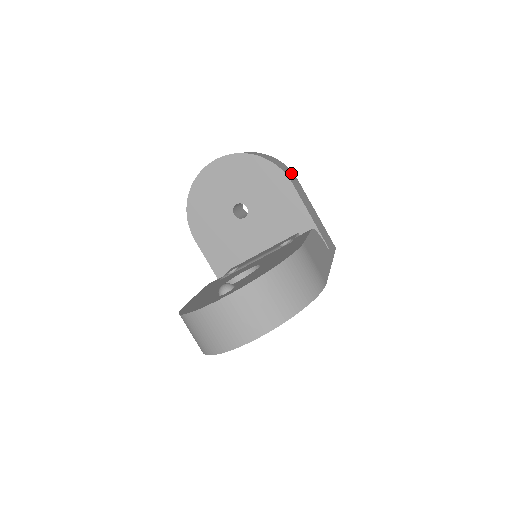
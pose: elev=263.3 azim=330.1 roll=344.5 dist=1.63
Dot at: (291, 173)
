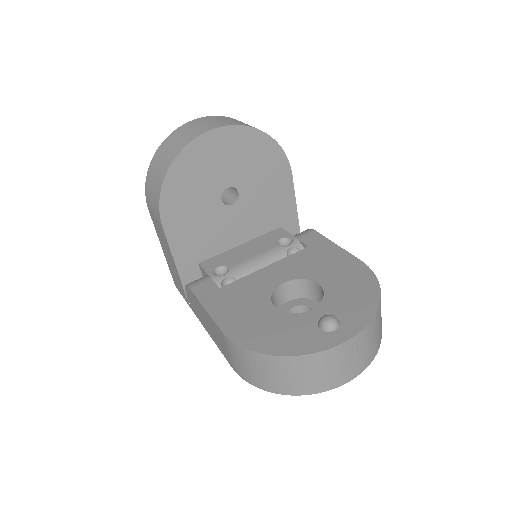
Dot at: occluded
